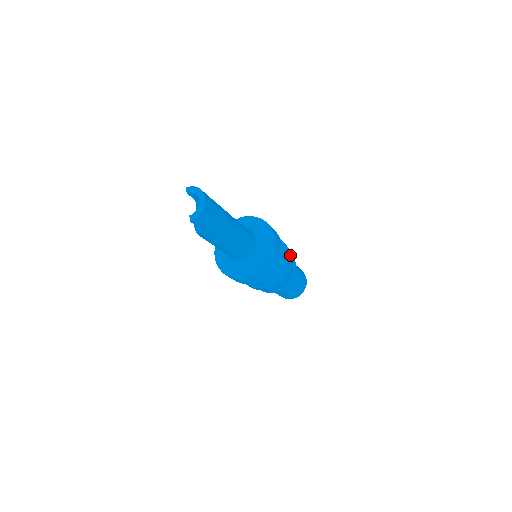
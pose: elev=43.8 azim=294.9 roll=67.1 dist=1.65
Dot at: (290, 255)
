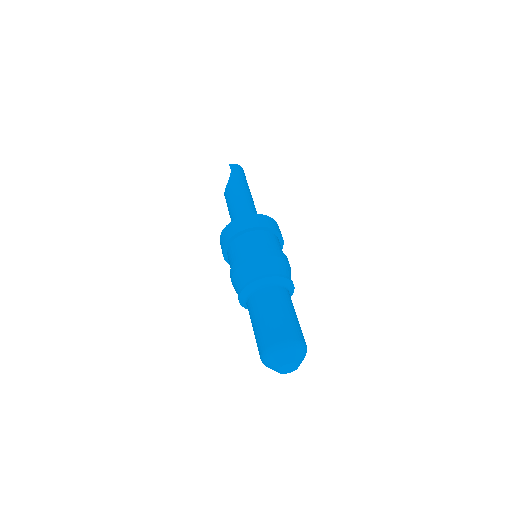
Dot at: occluded
